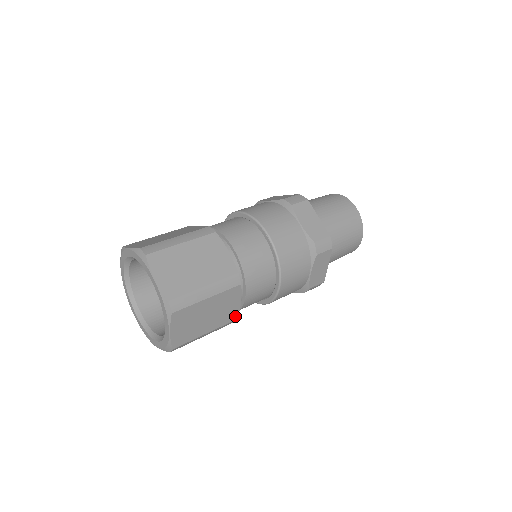
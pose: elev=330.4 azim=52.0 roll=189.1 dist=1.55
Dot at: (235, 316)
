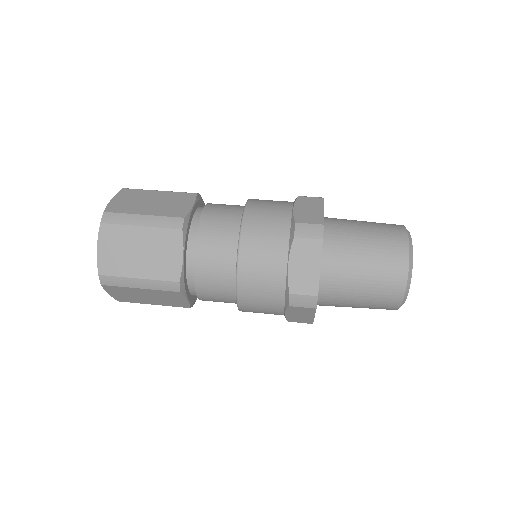
Dot at: (186, 306)
